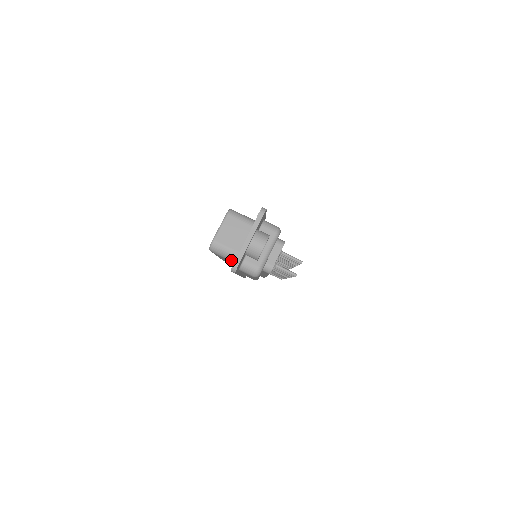
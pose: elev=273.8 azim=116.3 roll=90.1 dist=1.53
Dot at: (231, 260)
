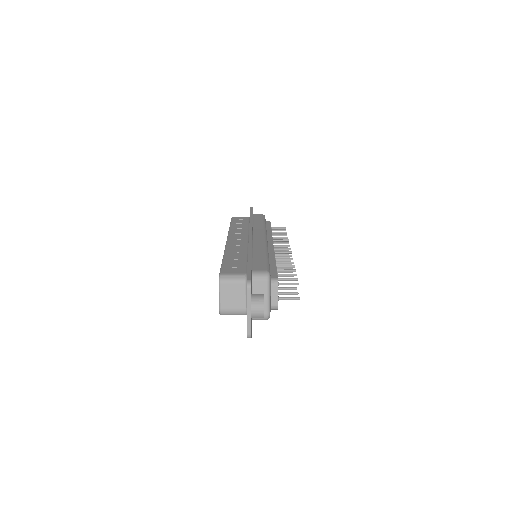
Dot at: occluded
